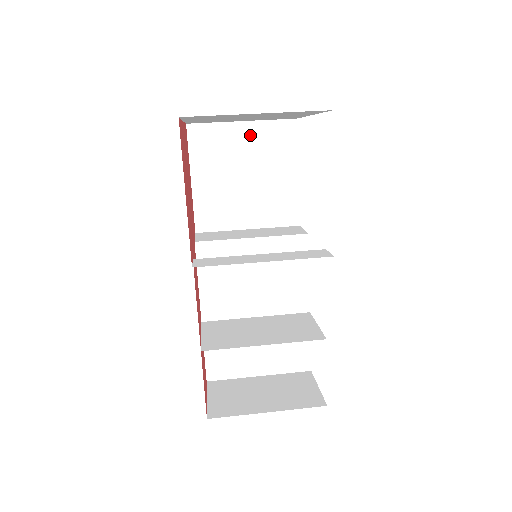
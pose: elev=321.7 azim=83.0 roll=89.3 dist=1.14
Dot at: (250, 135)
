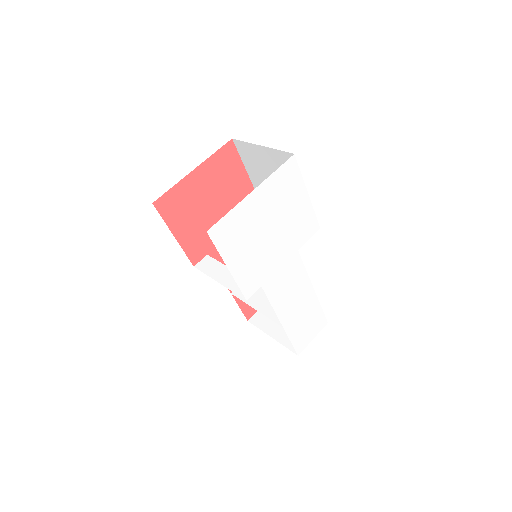
Dot at: (269, 156)
